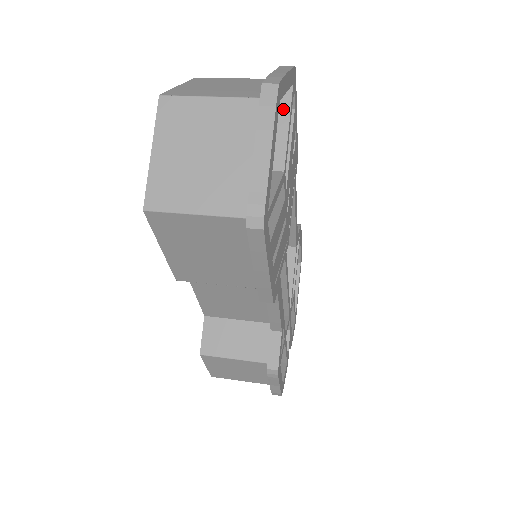
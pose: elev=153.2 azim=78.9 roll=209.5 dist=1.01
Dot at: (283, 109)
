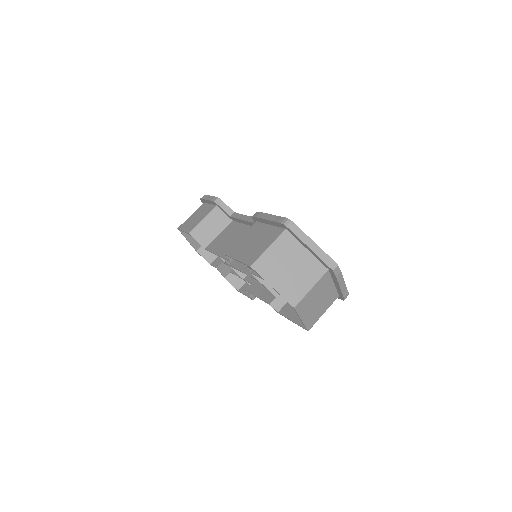
Dot at: occluded
